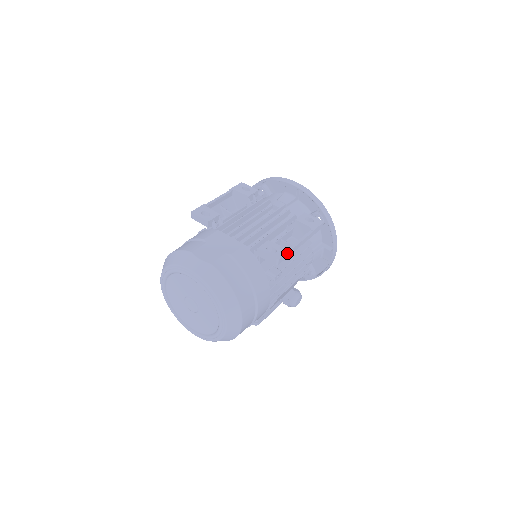
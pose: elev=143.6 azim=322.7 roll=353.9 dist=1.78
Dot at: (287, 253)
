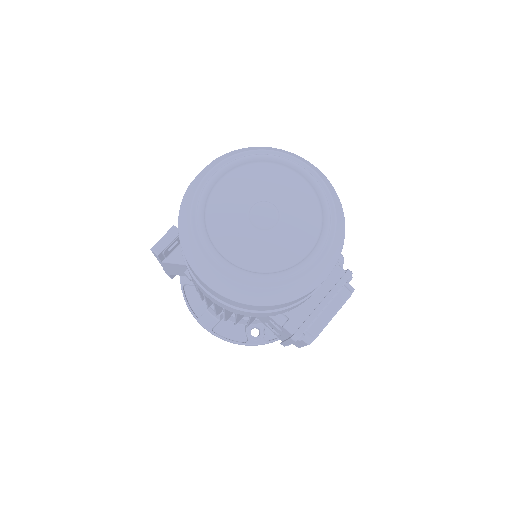
Dot at: occluded
